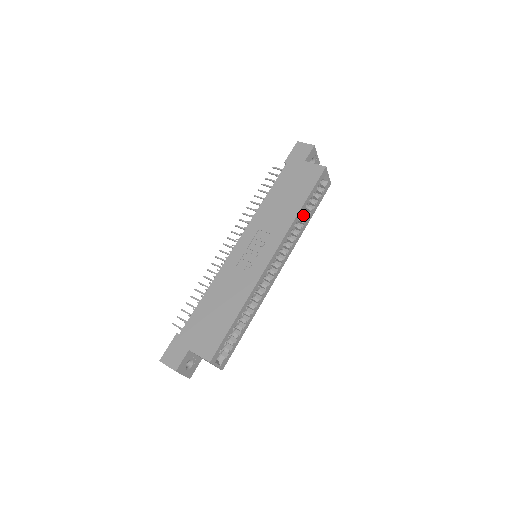
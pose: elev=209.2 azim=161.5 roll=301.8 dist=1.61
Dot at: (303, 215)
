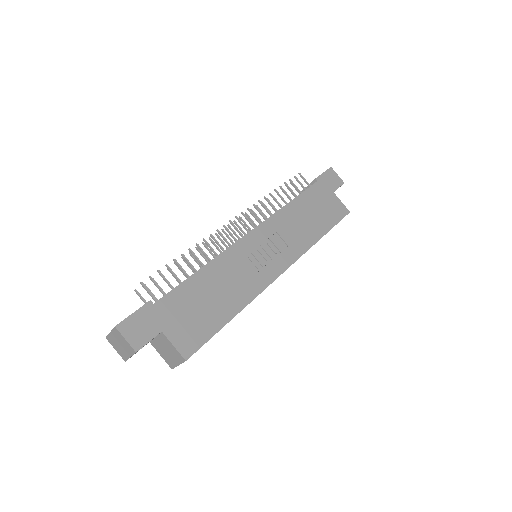
Dot at: occluded
